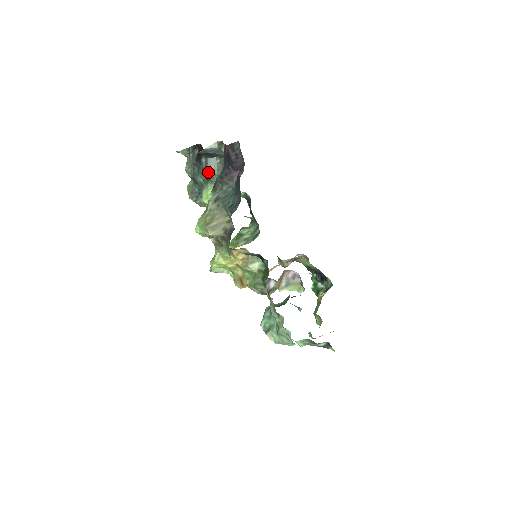
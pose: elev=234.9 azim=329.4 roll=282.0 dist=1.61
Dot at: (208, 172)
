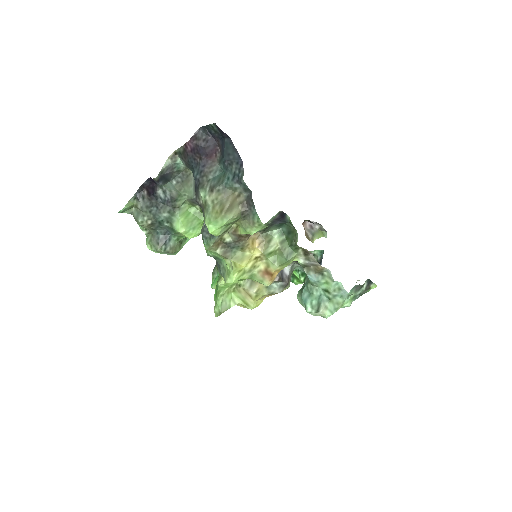
Dot at: (172, 197)
